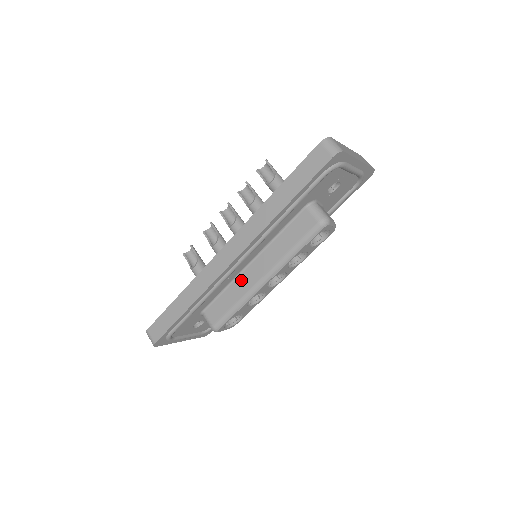
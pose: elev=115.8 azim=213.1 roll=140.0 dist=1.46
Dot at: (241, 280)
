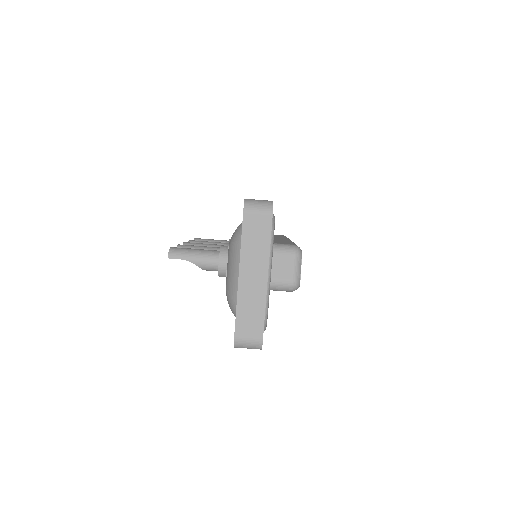
Dot at: occluded
